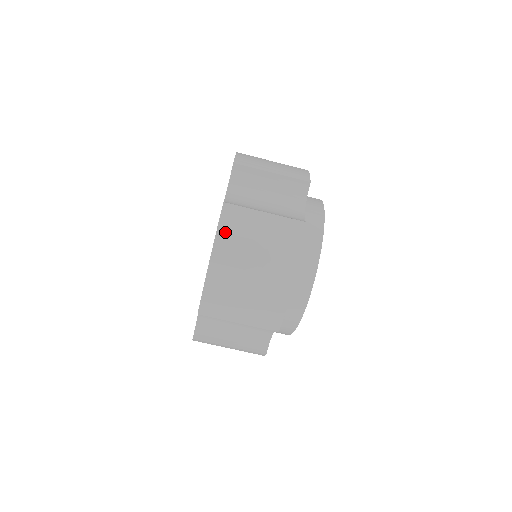
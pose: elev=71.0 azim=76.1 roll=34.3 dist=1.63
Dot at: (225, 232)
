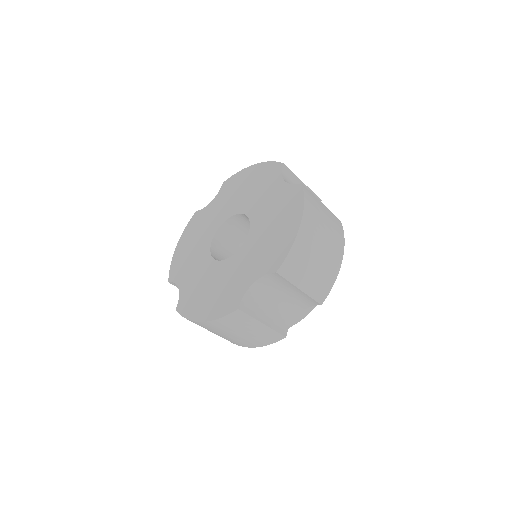
Dot at: (308, 205)
